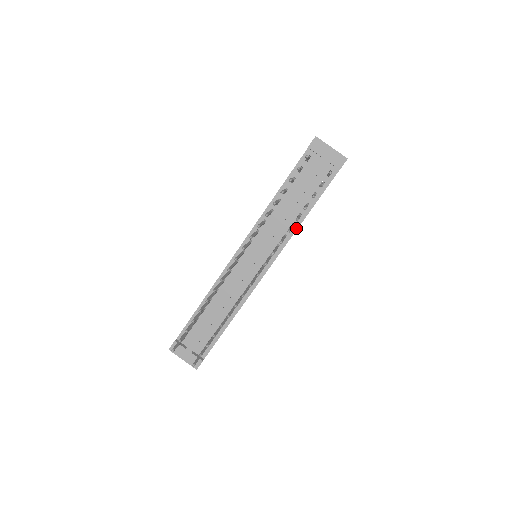
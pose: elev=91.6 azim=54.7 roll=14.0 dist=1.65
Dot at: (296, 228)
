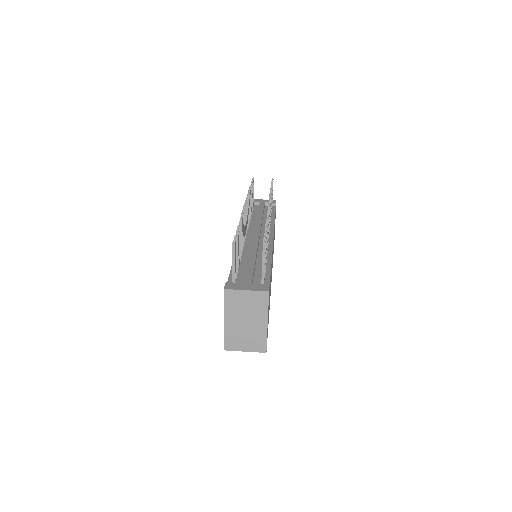
Dot at: (273, 223)
